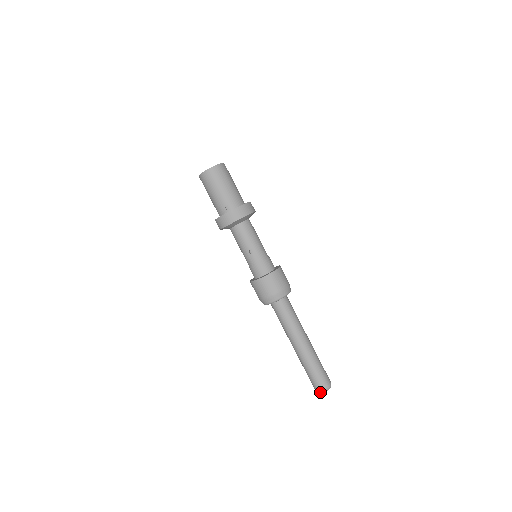
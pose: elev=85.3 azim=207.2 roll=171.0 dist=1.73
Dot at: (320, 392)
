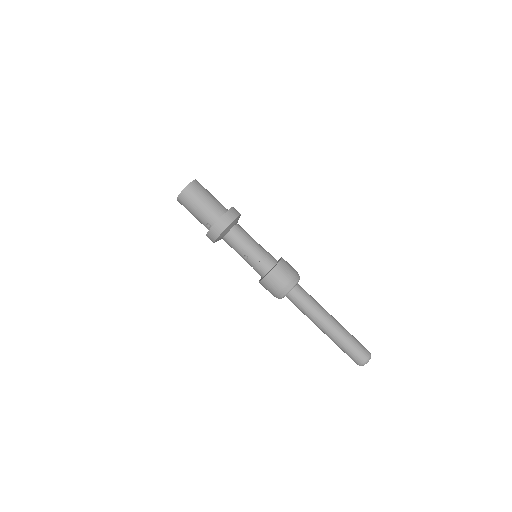
Dot at: (359, 365)
